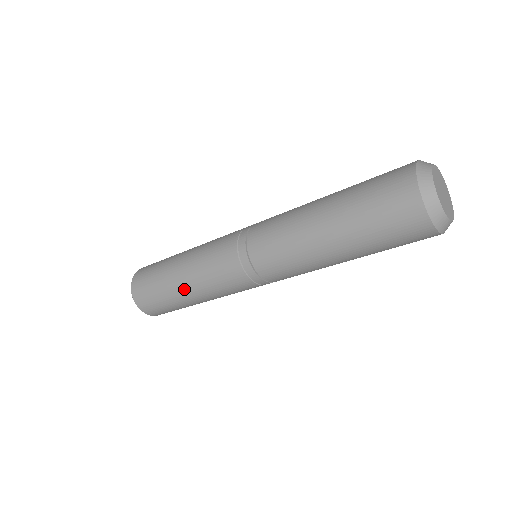
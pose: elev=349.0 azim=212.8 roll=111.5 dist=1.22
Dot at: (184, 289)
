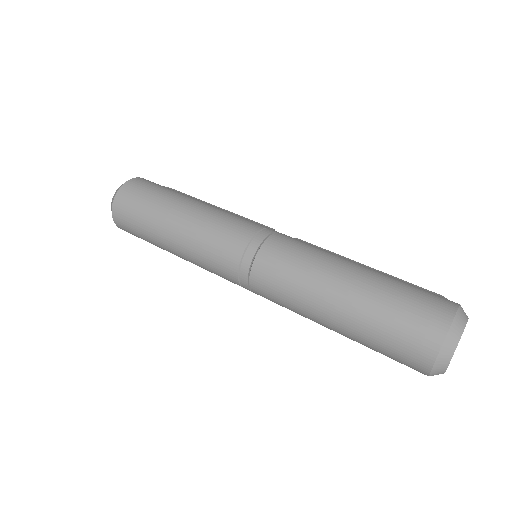
Dot at: (173, 252)
